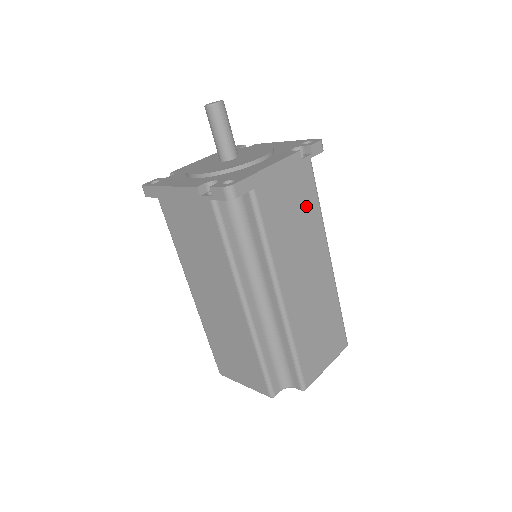
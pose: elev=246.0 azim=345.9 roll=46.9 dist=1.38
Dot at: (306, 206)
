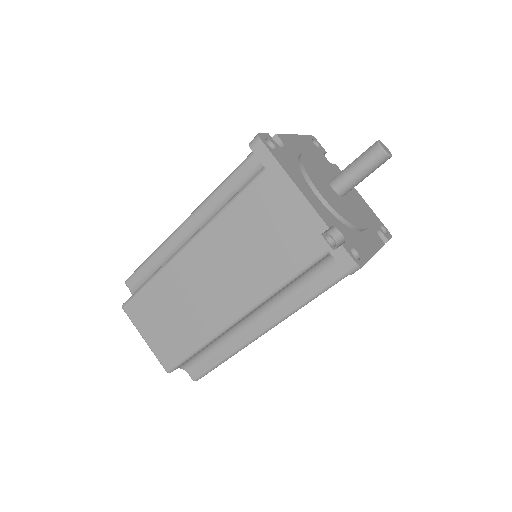
Dot at: occluded
